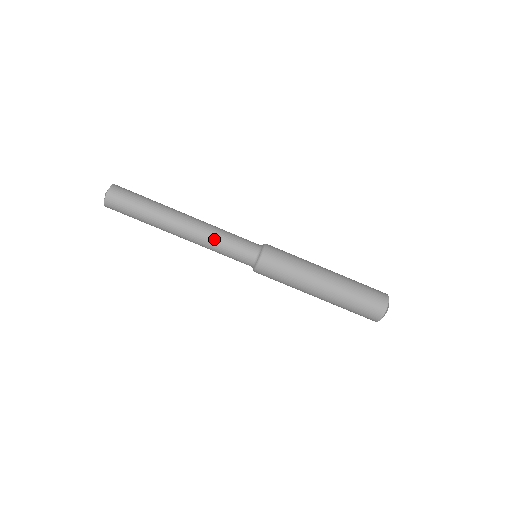
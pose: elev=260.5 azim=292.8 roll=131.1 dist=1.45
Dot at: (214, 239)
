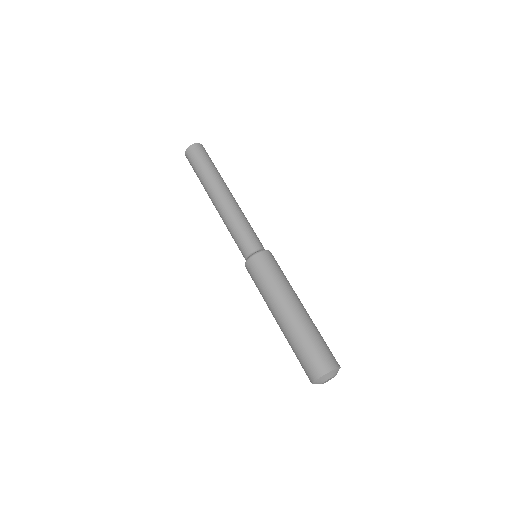
Dot at: (232, 220)
